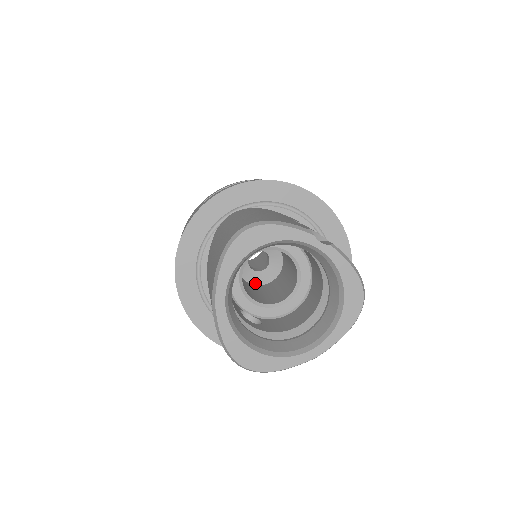
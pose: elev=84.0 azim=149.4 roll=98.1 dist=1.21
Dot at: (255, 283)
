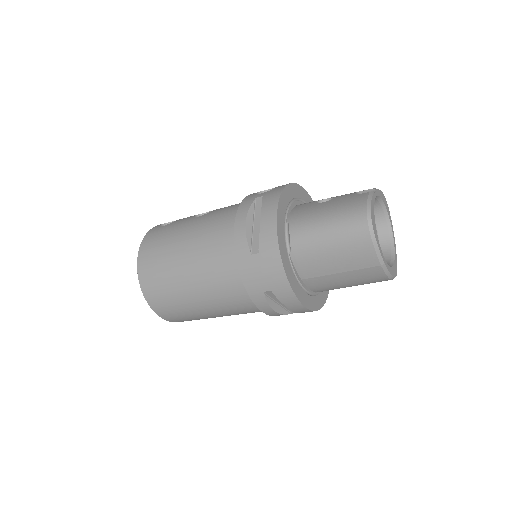
Dot at: occluded
